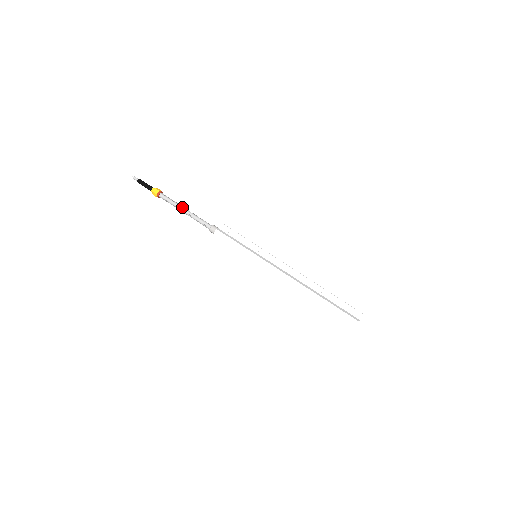
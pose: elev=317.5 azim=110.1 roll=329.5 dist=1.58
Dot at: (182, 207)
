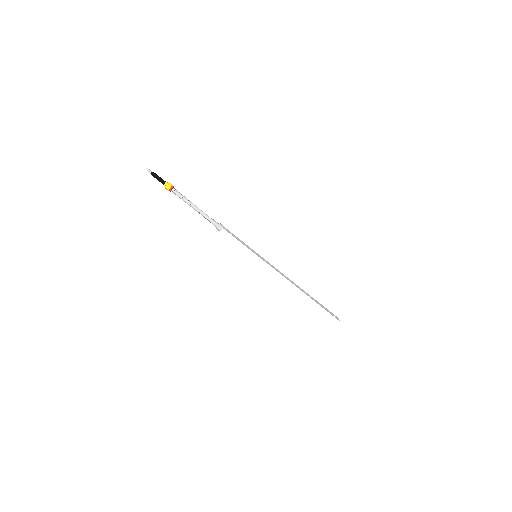
Dot at: (191, 206)
